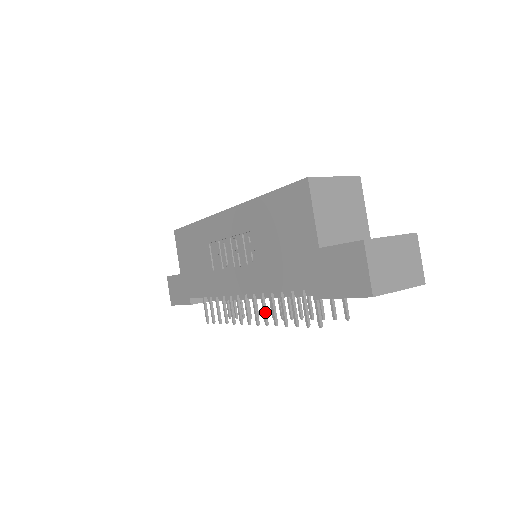
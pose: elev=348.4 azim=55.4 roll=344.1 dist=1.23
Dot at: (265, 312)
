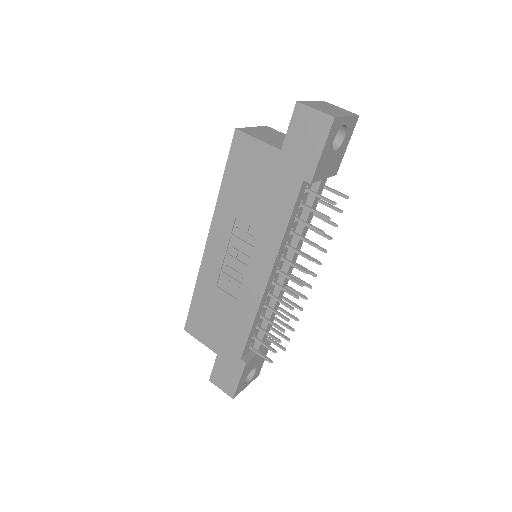
Dot at: (297, 266)
